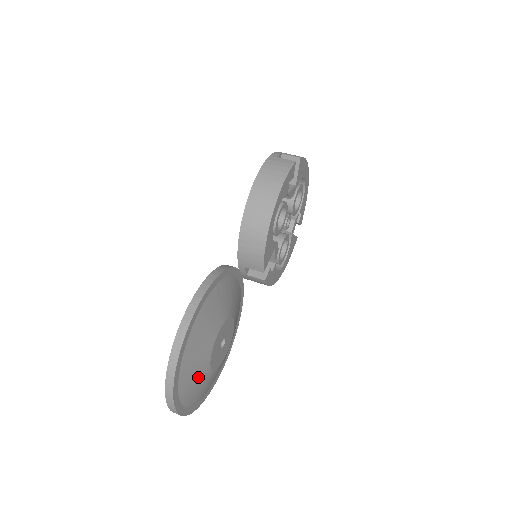
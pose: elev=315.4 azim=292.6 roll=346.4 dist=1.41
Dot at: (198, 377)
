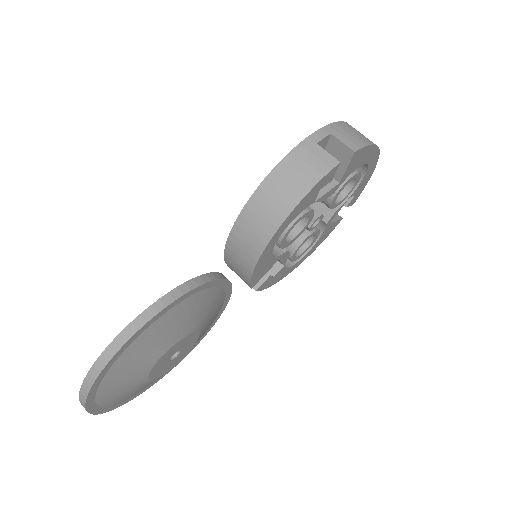
Dot at: (130, 390)
